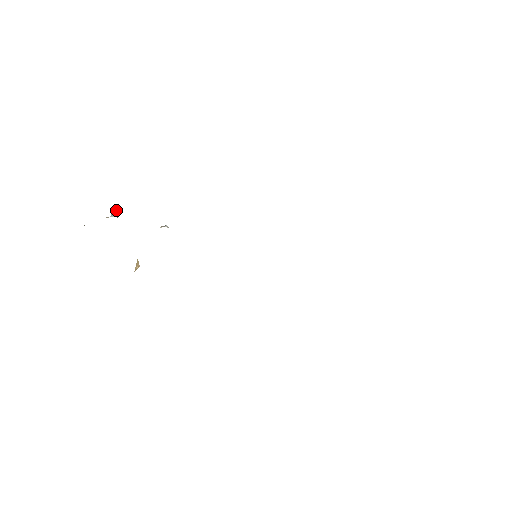
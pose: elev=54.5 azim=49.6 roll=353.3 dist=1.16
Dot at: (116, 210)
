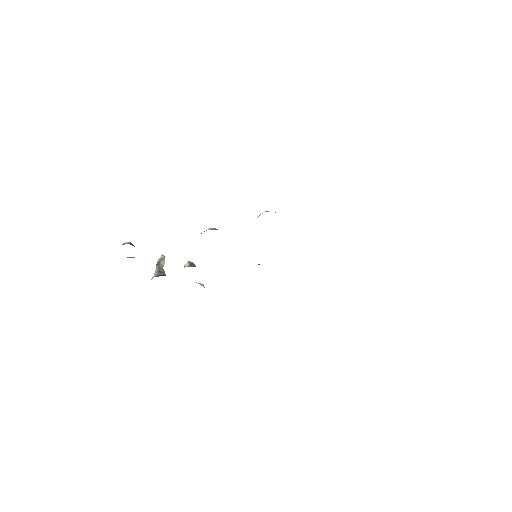
Dot at: (158, 264)
